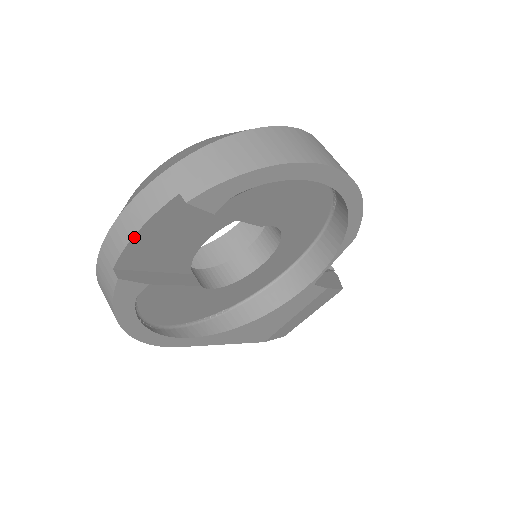
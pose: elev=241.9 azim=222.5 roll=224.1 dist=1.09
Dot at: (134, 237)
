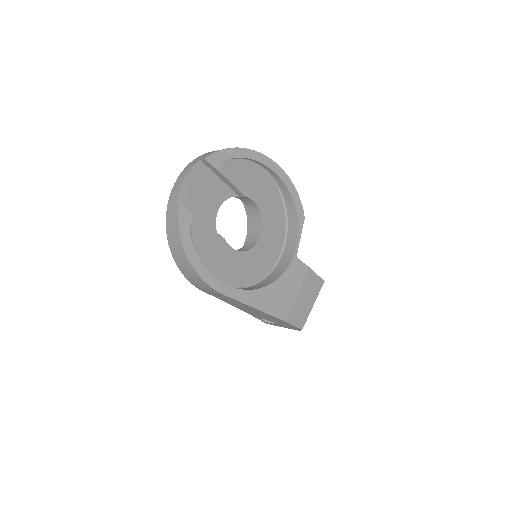
Dot at: (184, 182)
